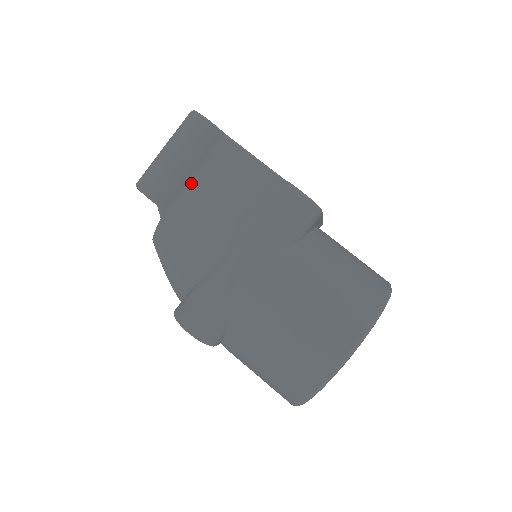
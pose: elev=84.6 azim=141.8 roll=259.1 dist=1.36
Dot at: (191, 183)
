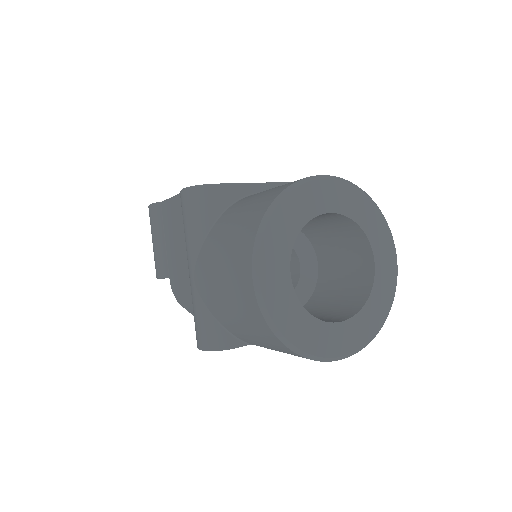
Dot at: (167, 248)
